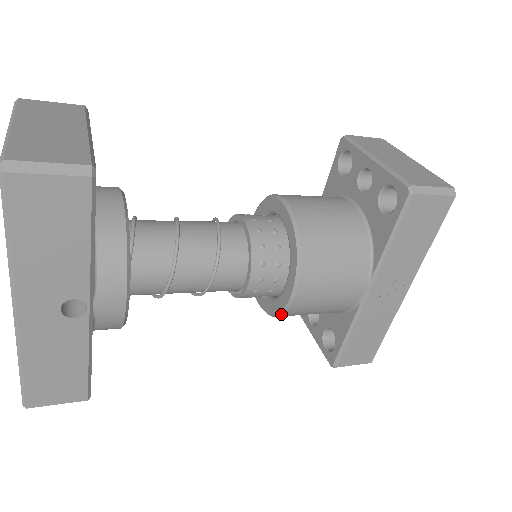
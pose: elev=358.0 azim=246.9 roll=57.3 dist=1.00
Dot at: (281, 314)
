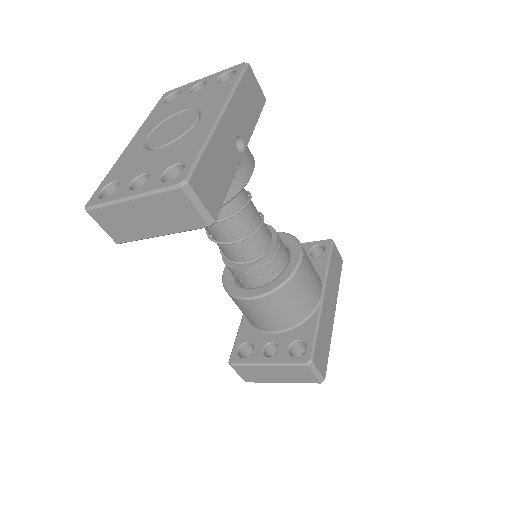
Dot at: (289, 279)
